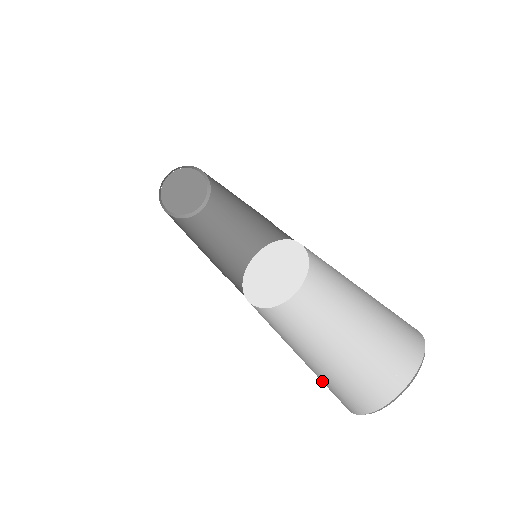
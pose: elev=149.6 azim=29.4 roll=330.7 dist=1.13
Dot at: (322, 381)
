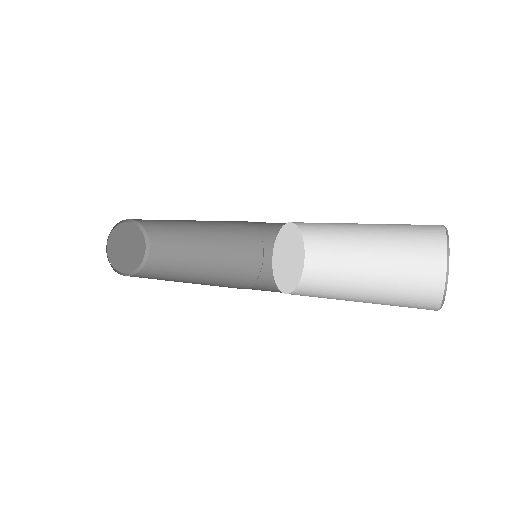
Dot at: (400, 305)
